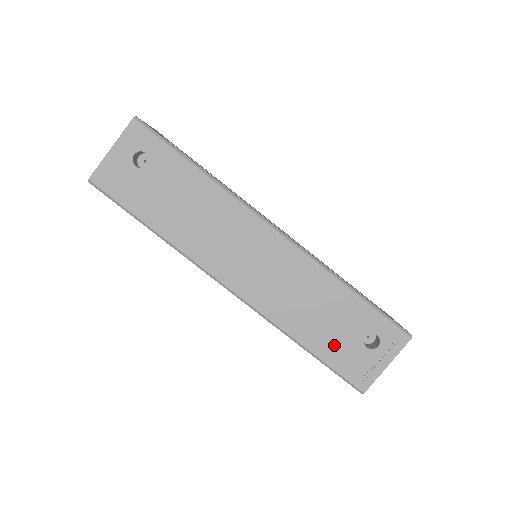
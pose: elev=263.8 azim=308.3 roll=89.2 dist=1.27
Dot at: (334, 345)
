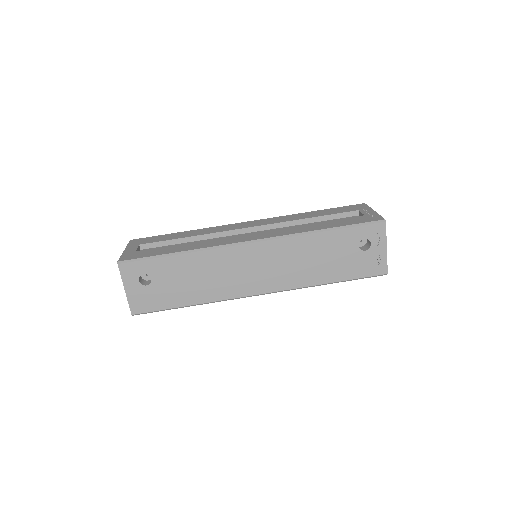
Dot at: (346, 267)
